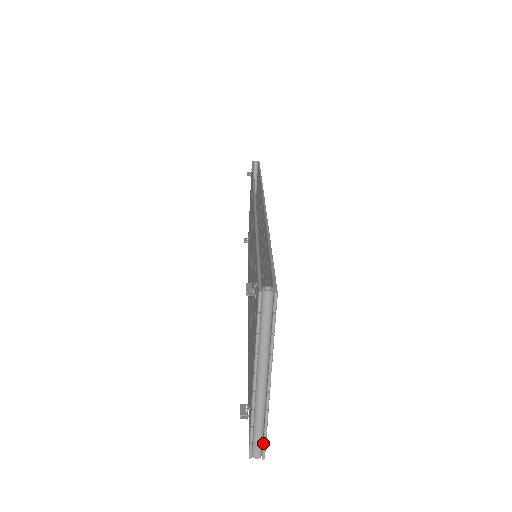
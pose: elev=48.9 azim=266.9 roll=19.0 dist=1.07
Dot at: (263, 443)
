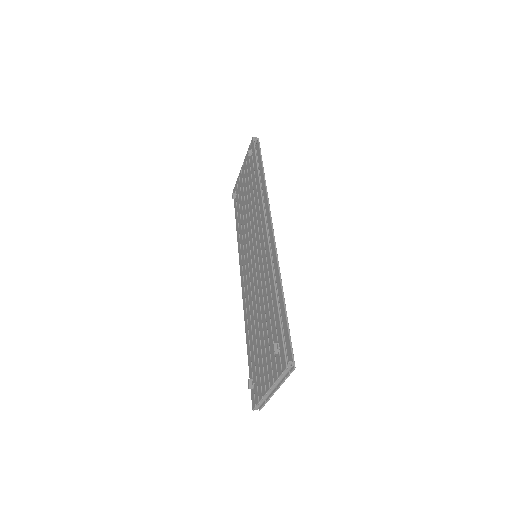
Dot at: (262, 406)
